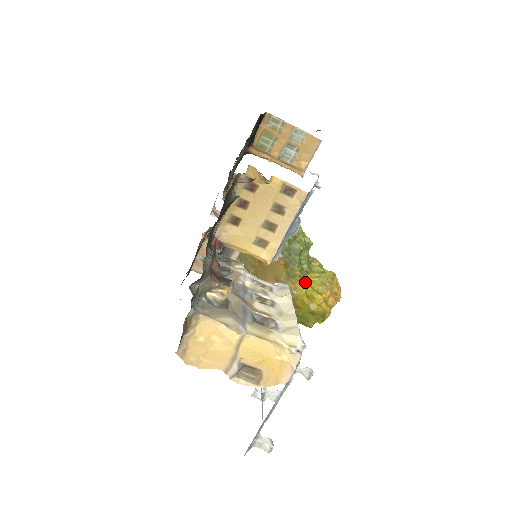
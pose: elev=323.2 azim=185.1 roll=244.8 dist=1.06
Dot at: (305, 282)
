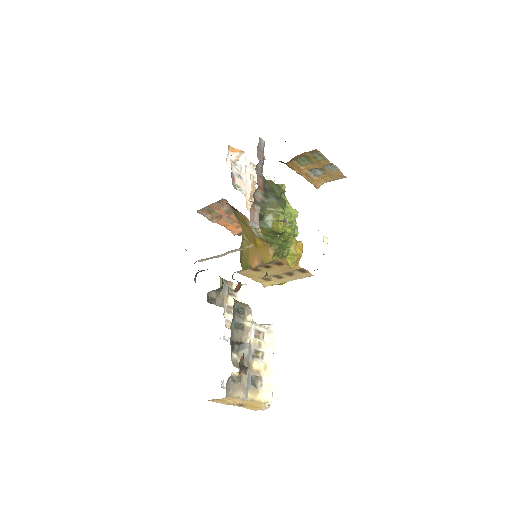
Dot at: occluded
